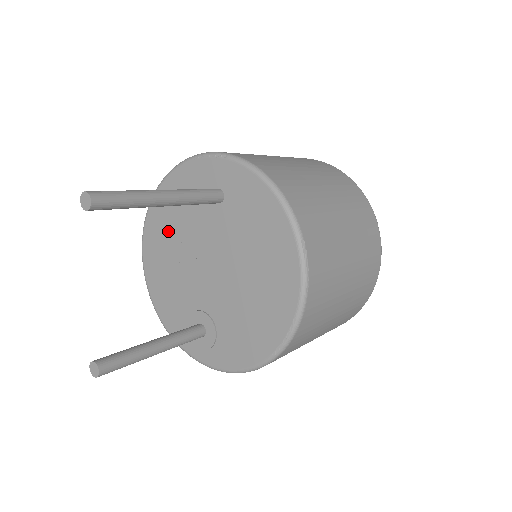
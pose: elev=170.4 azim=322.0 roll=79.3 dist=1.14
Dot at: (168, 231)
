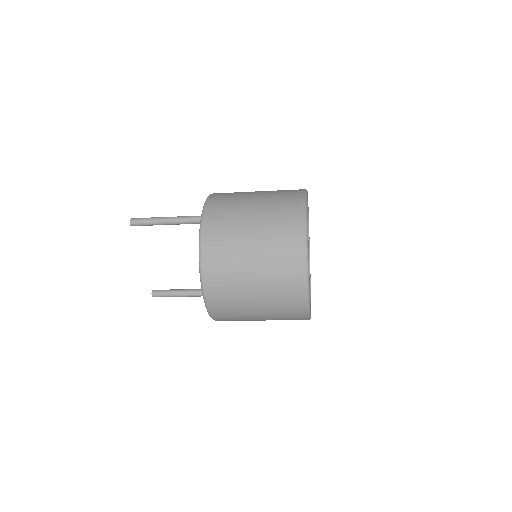
Dot at: occluded
